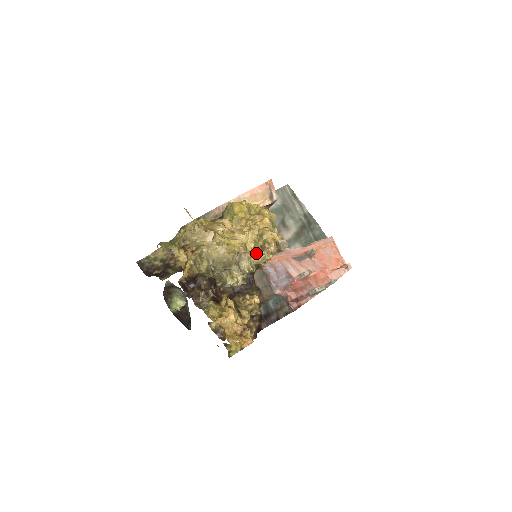
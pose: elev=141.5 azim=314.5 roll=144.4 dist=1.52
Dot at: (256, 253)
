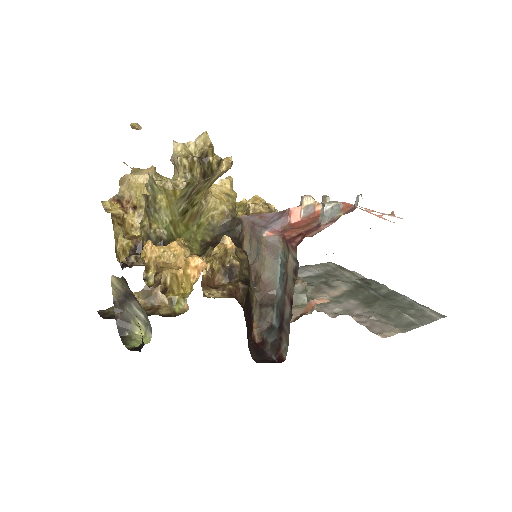
Dot at: occluded
